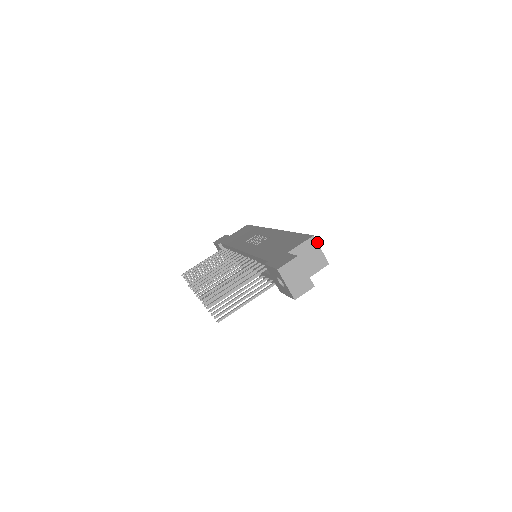
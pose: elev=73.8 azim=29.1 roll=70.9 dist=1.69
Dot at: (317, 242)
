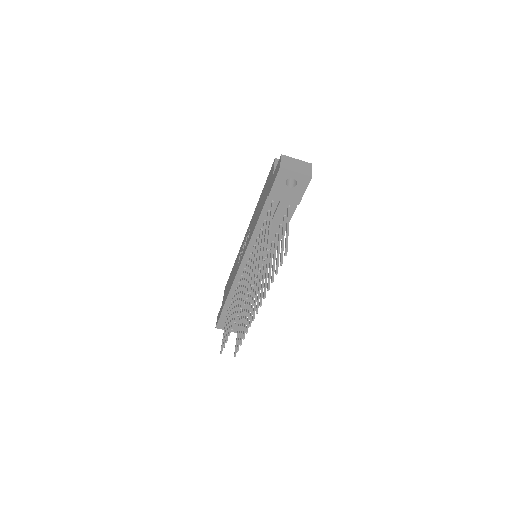
Dot at: occluded
